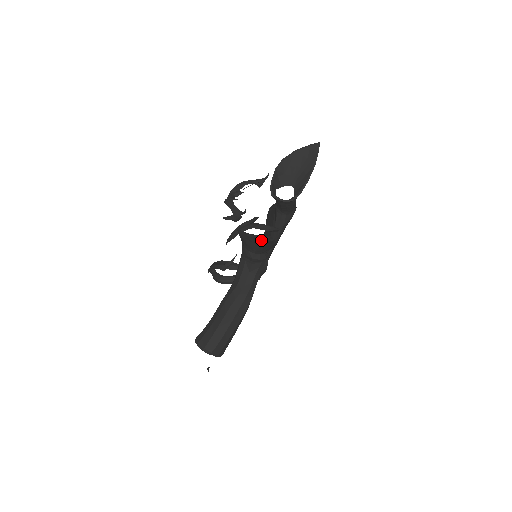
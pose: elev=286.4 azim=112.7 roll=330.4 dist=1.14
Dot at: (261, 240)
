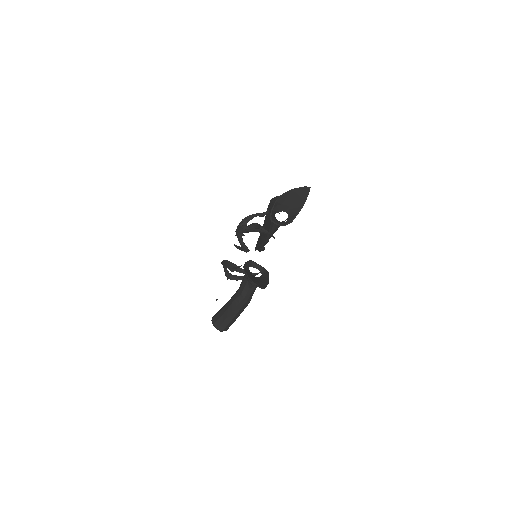
Dot at: (258, 286)
